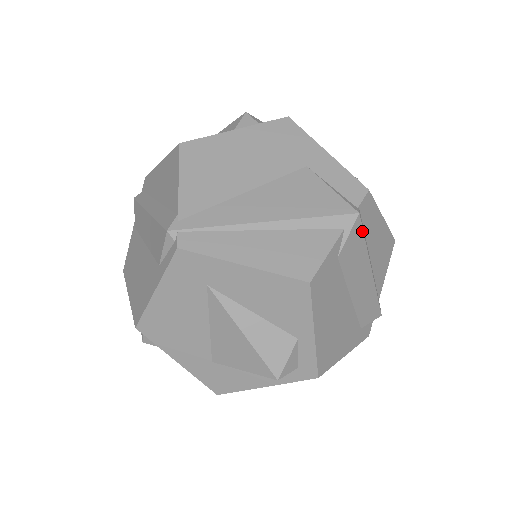
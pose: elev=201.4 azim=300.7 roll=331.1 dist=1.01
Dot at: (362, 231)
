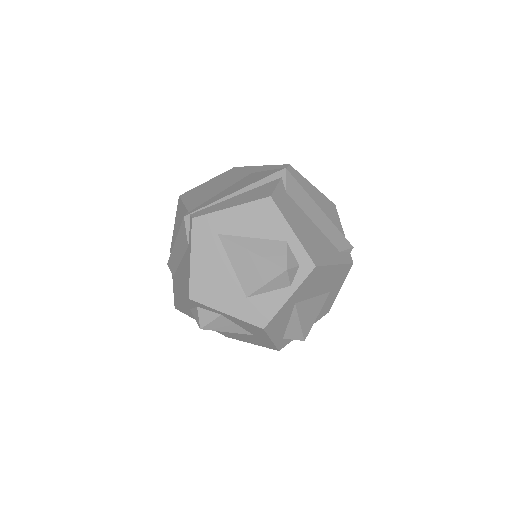
Dot at: (295, 179)
